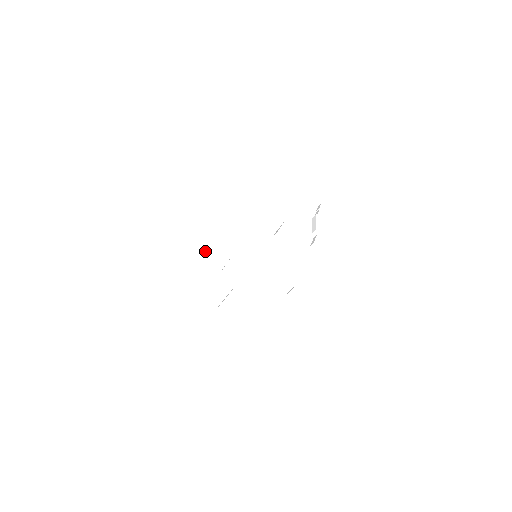
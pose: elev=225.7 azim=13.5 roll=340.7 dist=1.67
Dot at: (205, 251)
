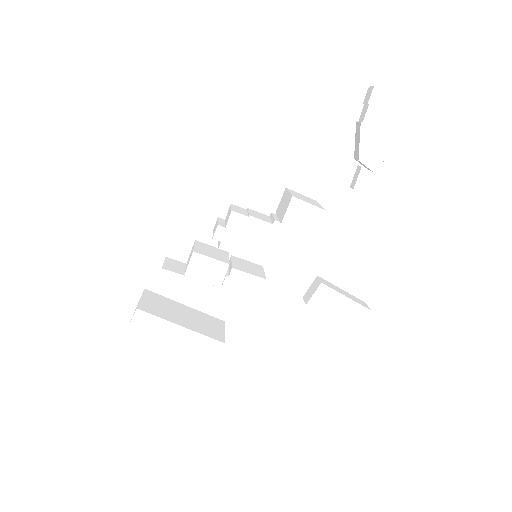
Dot at: (176, 295)
